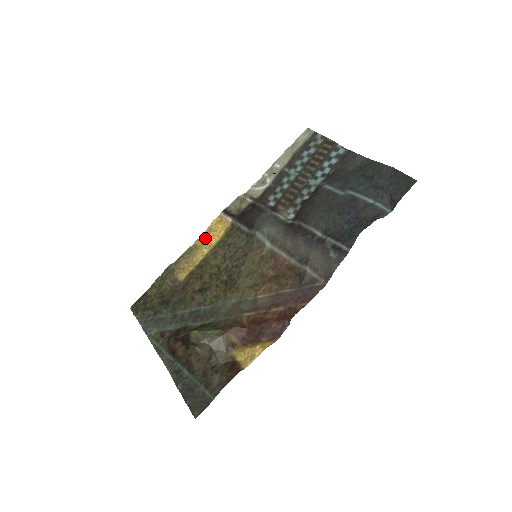
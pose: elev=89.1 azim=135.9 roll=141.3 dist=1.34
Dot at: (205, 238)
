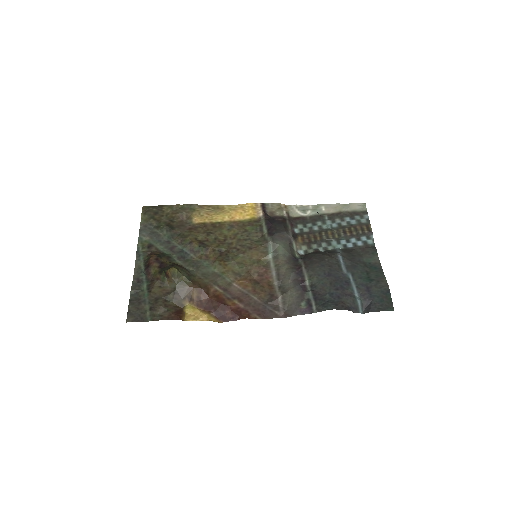
Dot at: (234, 209)
